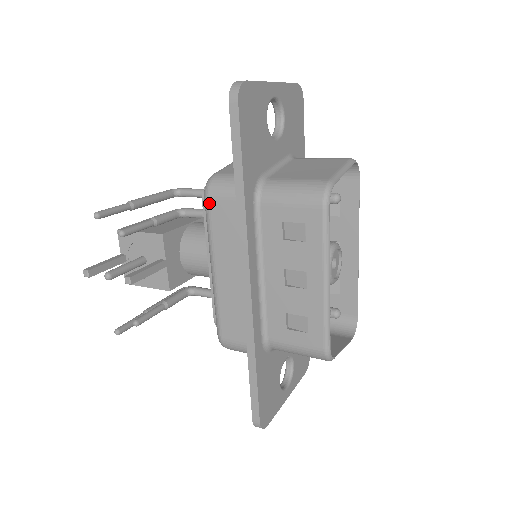
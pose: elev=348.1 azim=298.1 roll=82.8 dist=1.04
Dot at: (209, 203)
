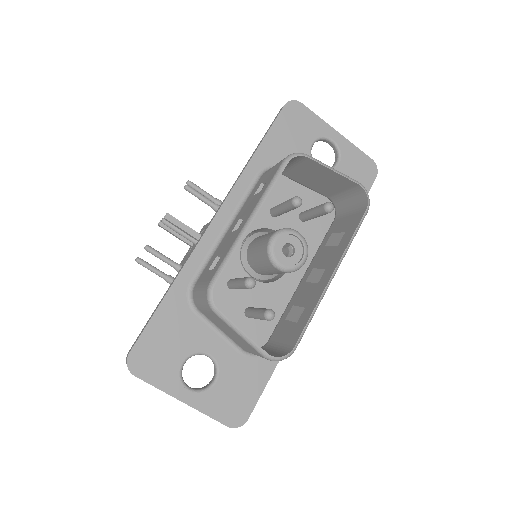
Dot at: occluded
